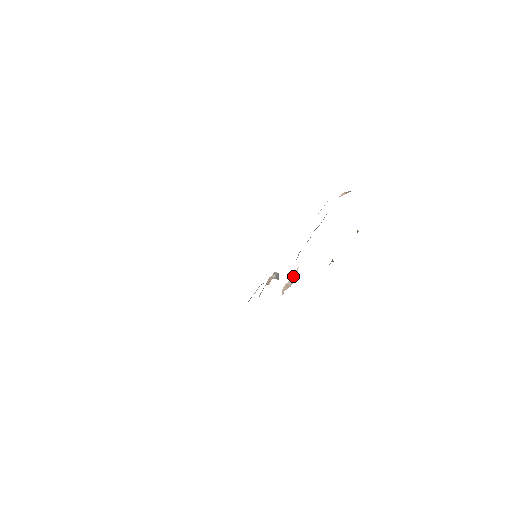
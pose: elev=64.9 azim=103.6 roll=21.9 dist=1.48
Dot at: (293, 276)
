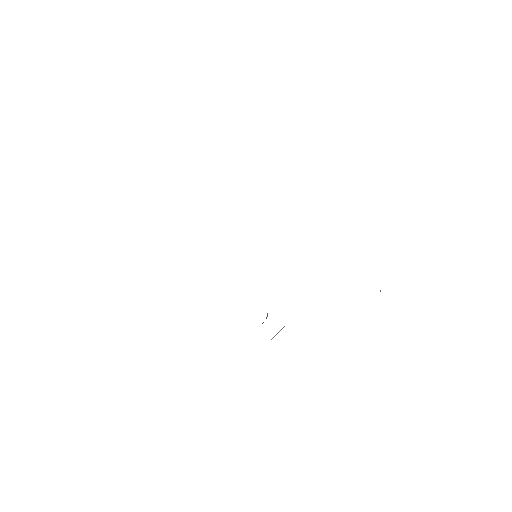
Dot at: occluded
